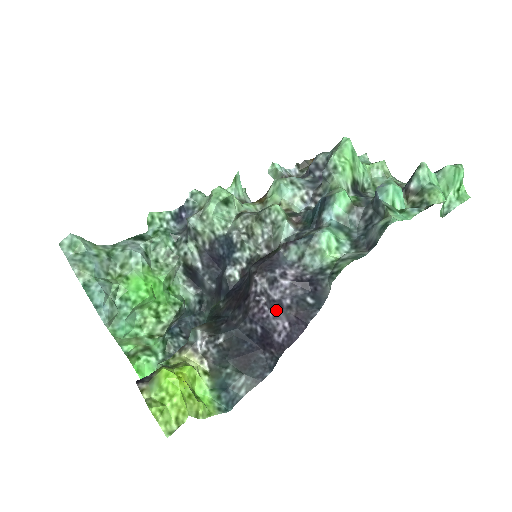
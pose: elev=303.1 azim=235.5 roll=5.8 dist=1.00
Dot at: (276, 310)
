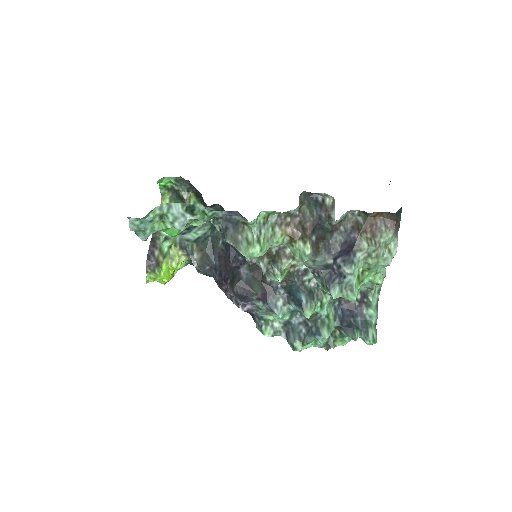
Dot at: occluded
